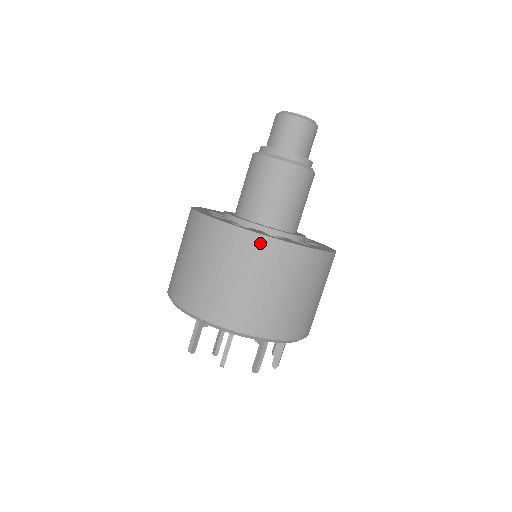
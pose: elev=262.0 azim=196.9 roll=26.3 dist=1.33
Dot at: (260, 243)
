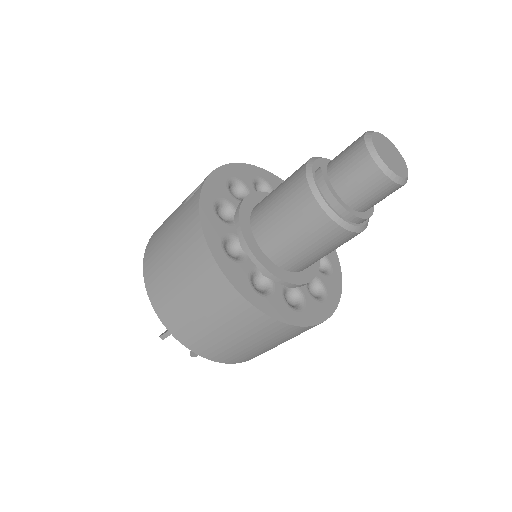
Dot at: (281, 328)
